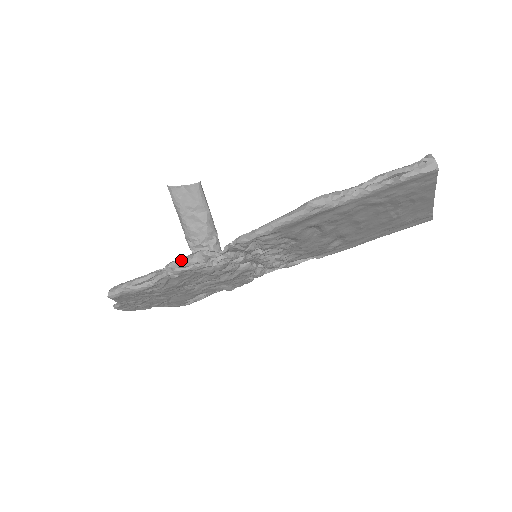
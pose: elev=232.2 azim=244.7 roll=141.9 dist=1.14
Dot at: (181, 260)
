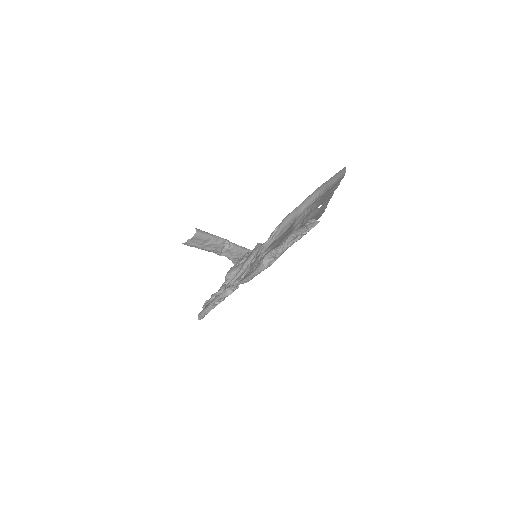
Dot at: (221, 297)
